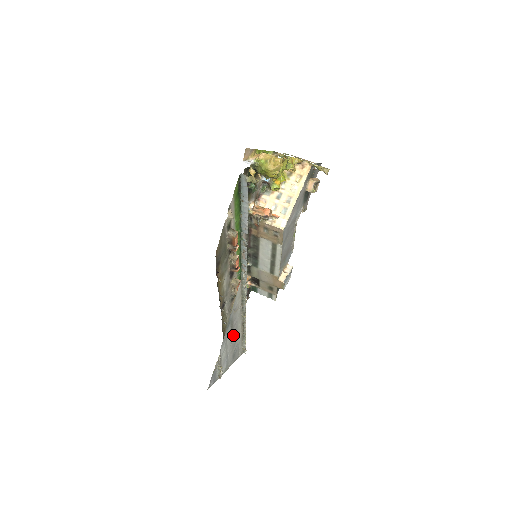
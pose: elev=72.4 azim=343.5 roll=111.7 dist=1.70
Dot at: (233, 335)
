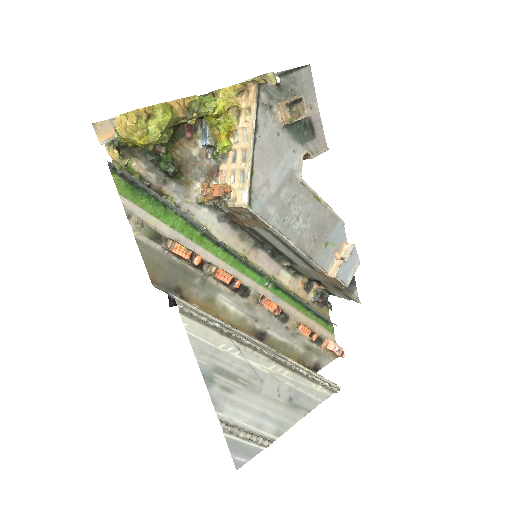
Dot at: (253, 384)
